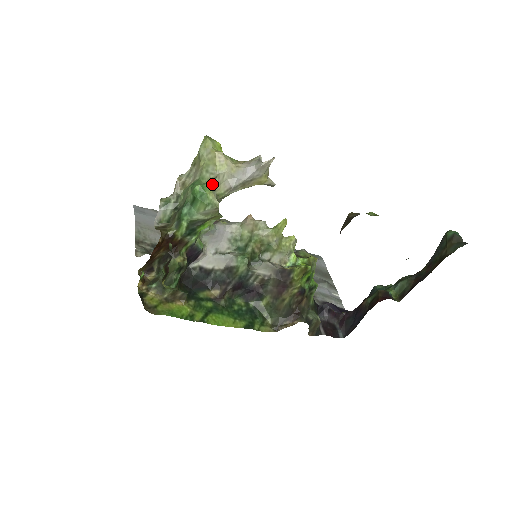
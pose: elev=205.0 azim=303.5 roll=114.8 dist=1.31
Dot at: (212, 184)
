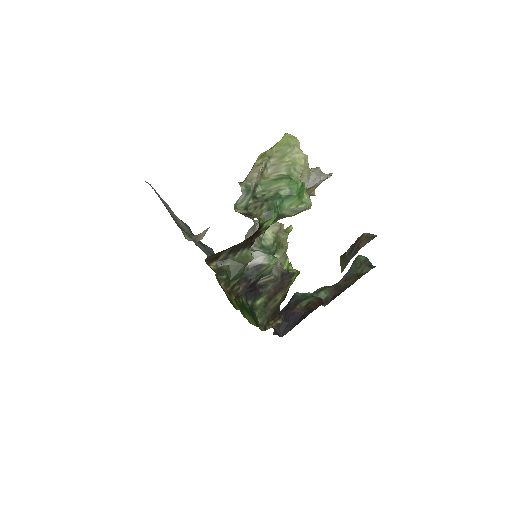
Dot at: occluded
